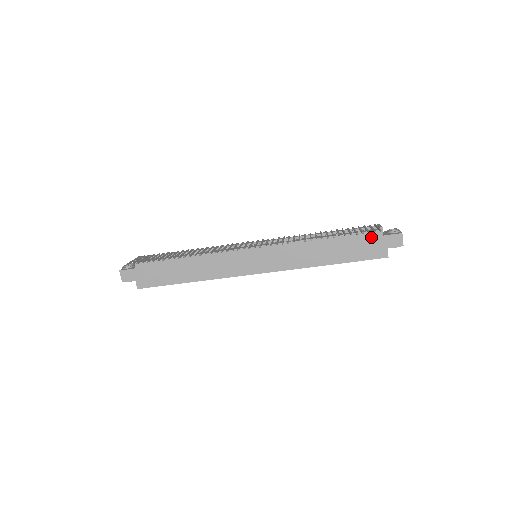
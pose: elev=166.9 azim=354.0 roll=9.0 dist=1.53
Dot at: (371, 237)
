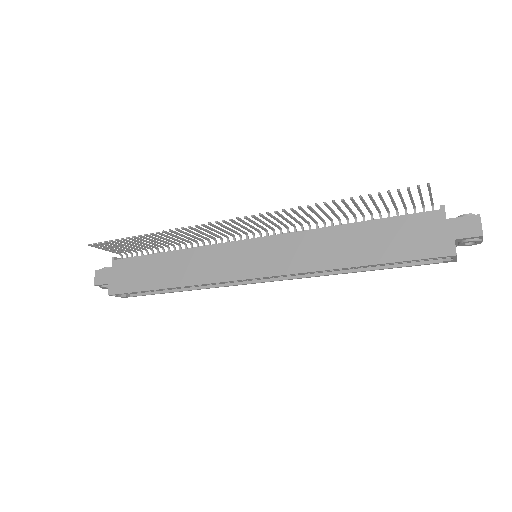
Dot at: (425, 222)
